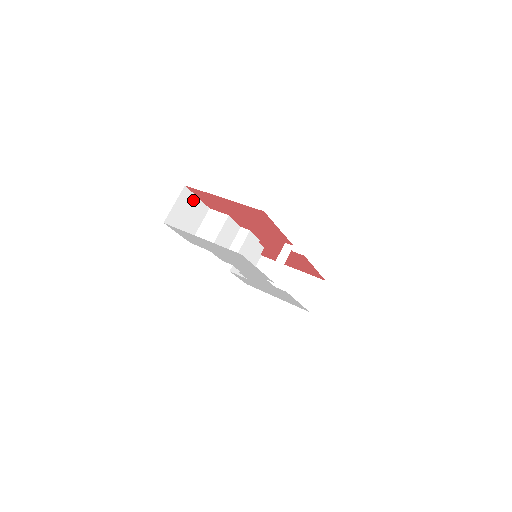
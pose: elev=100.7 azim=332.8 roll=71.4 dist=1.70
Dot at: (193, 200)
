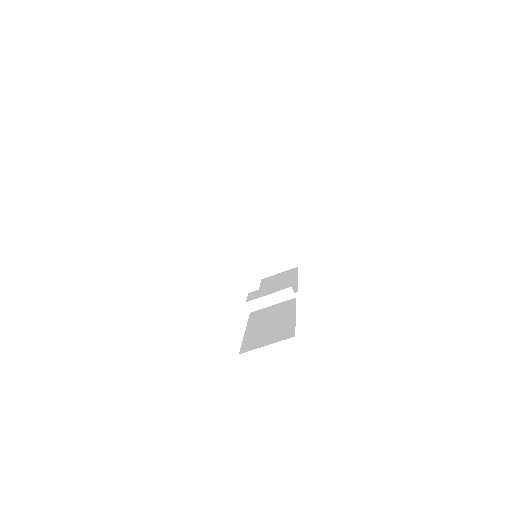
Dot at: occluded
